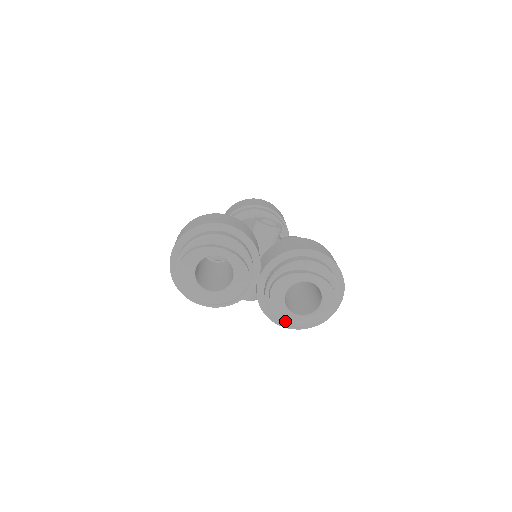
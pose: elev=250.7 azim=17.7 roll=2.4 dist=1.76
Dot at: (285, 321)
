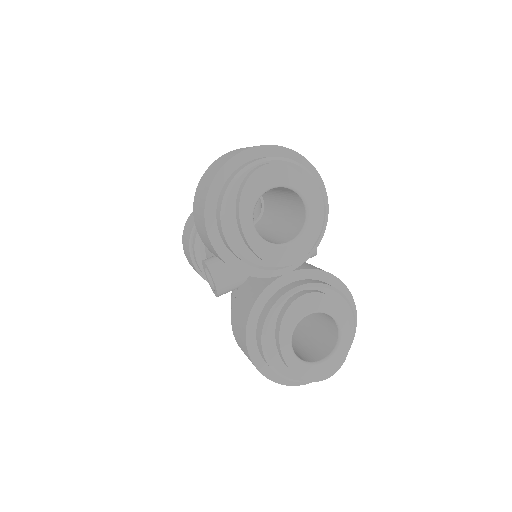
Dot at: (269, 344)
